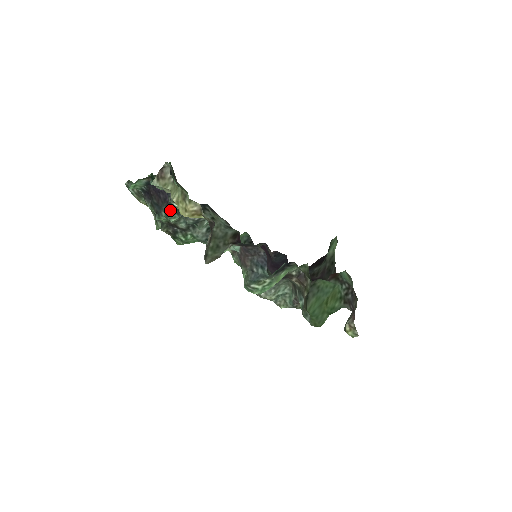
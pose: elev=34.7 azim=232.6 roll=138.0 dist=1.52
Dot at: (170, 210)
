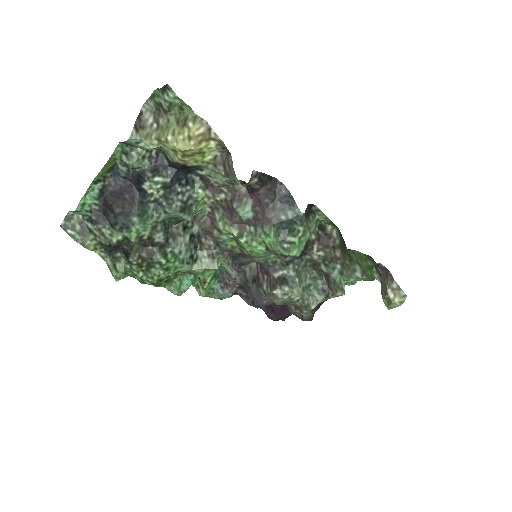
Dot at: (145, 206)
